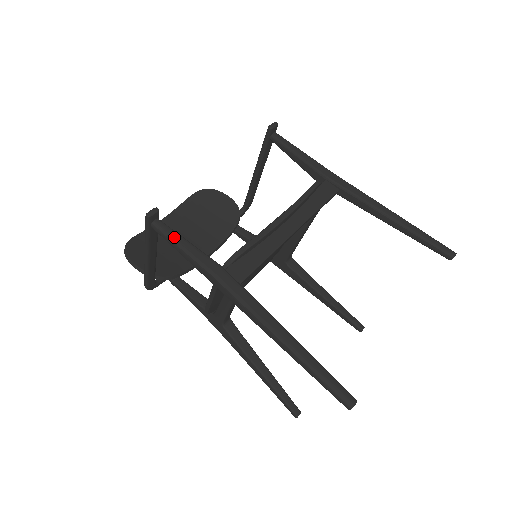
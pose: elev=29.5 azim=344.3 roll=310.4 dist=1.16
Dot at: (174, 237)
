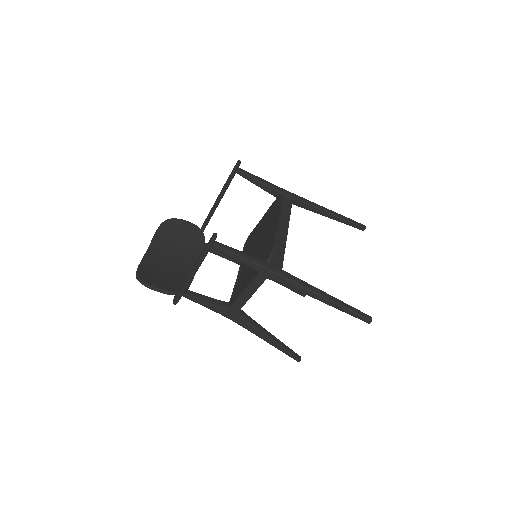
Dot at: (232, 250)
